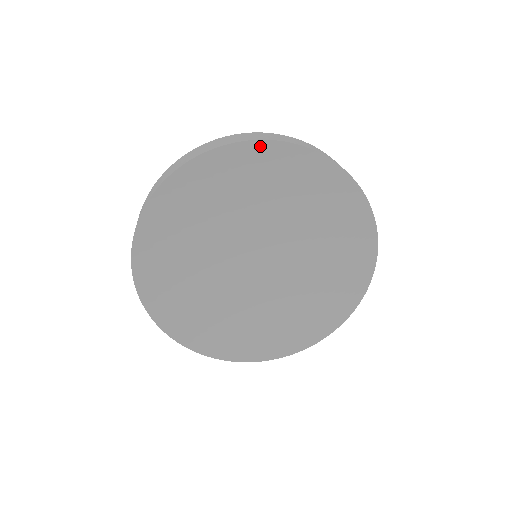
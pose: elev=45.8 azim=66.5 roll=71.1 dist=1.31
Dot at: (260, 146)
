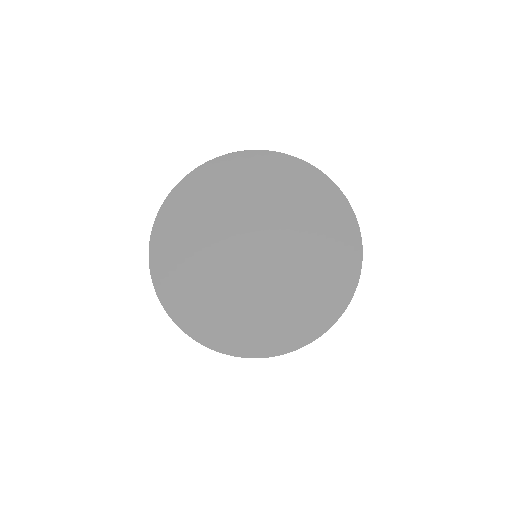
Dot at: (209, 167)
